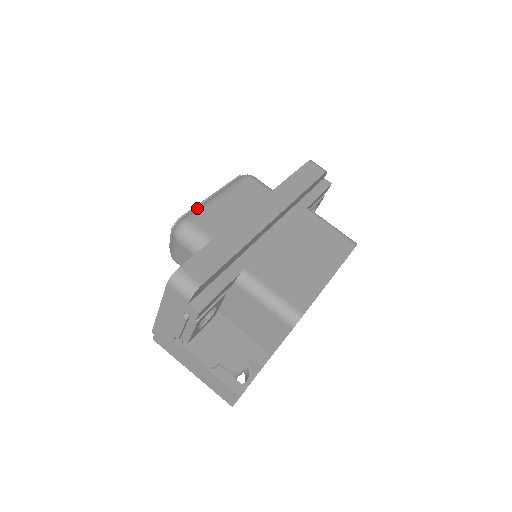
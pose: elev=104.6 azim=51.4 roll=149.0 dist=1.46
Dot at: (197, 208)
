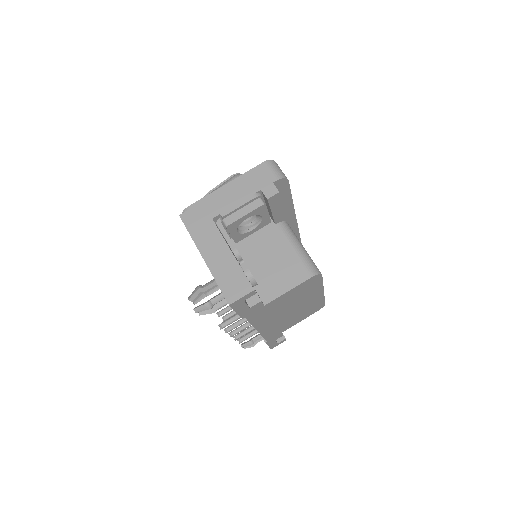
Dot at: occluded
